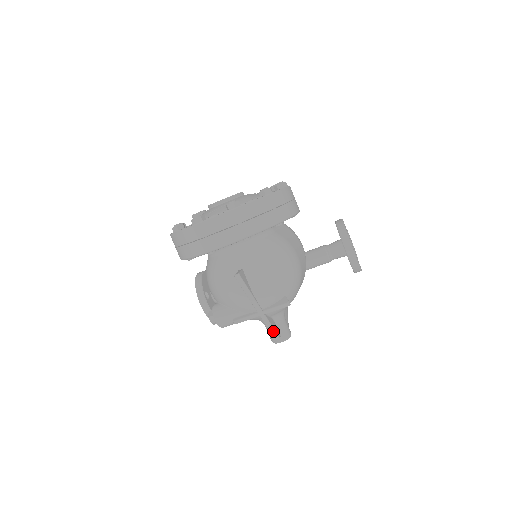
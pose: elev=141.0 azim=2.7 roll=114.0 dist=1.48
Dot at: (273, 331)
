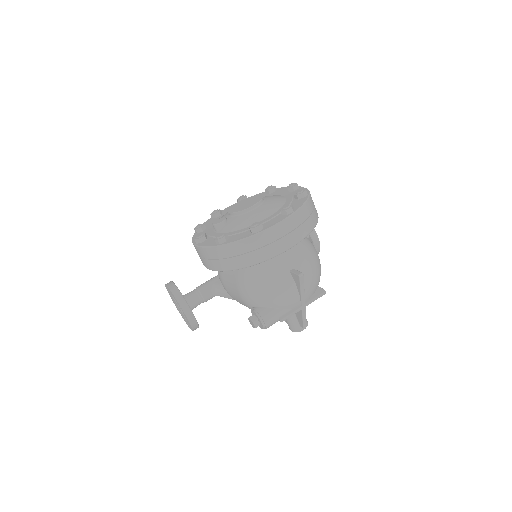
Dot at: (305, 321)
